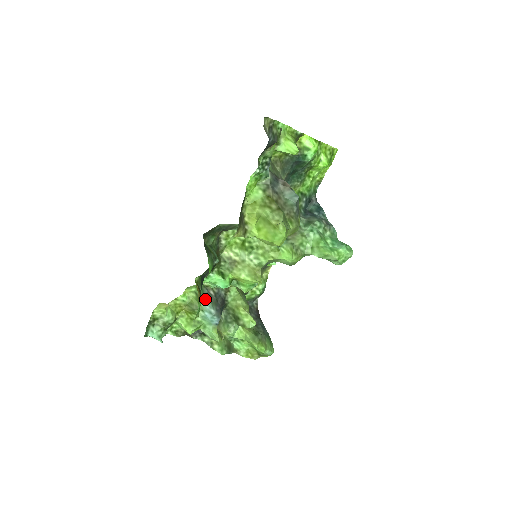
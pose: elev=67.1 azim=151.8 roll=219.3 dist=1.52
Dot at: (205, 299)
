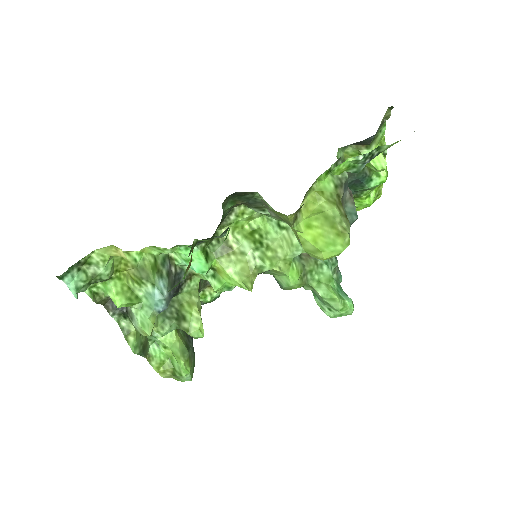
Dot at: (163, 273)
